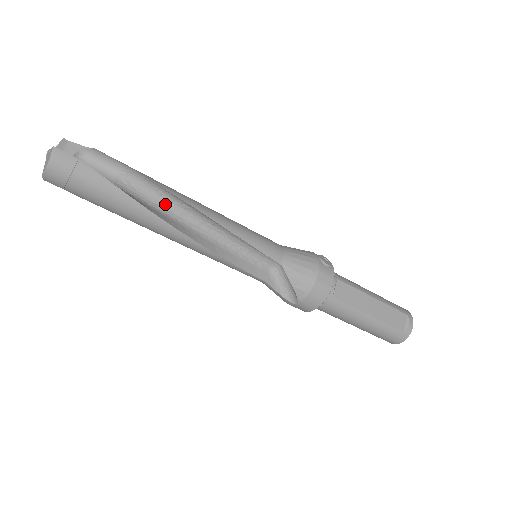
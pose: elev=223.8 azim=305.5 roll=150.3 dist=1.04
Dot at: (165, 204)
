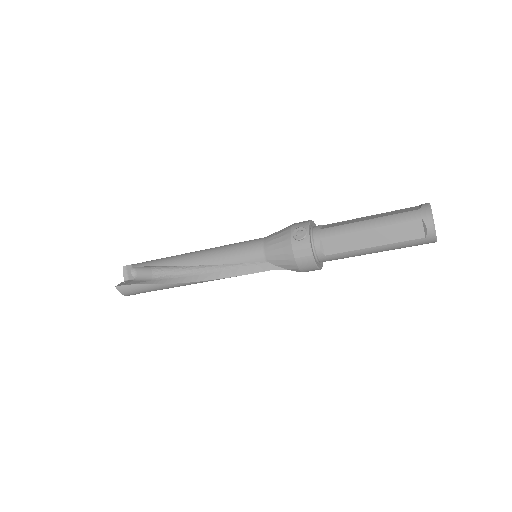
Dot at: (181, 268)
